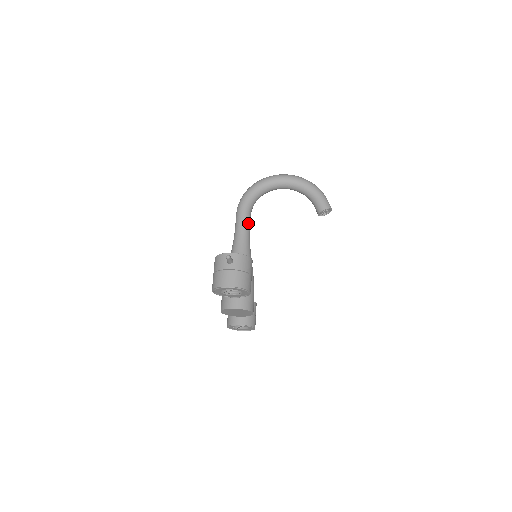
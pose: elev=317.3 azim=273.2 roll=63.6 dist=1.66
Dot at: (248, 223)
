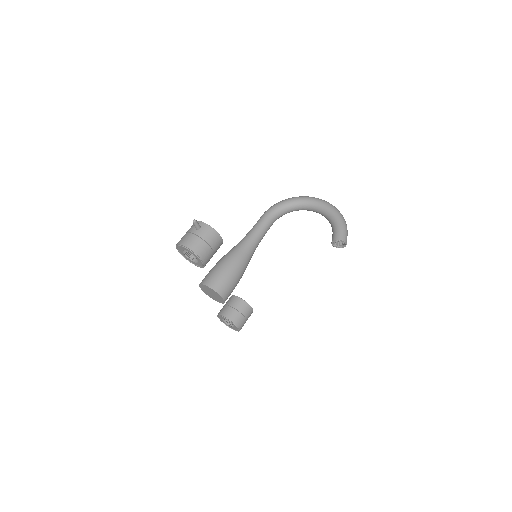
Dot at: (265, 227)
